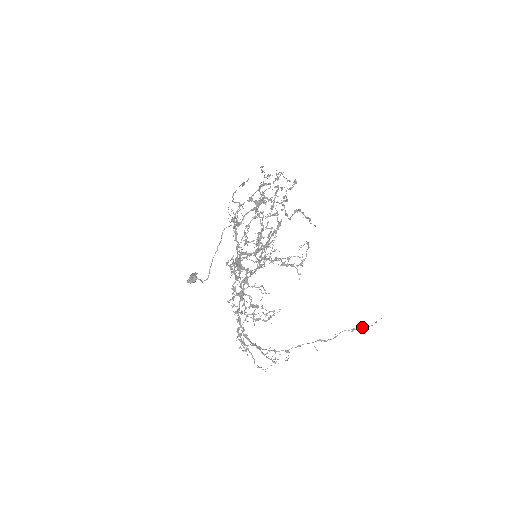
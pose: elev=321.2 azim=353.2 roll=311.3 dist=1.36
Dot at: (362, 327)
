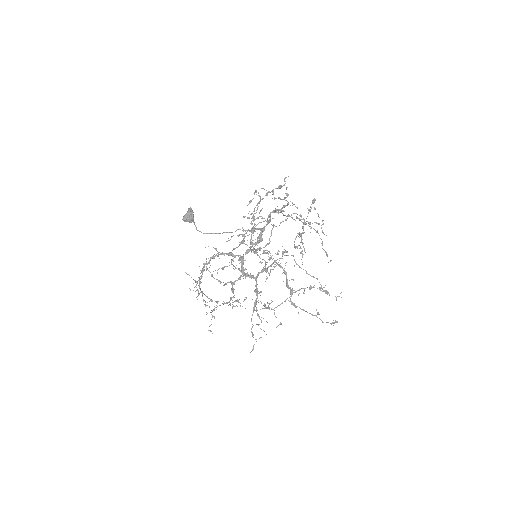
Dot at: (263, 305)
